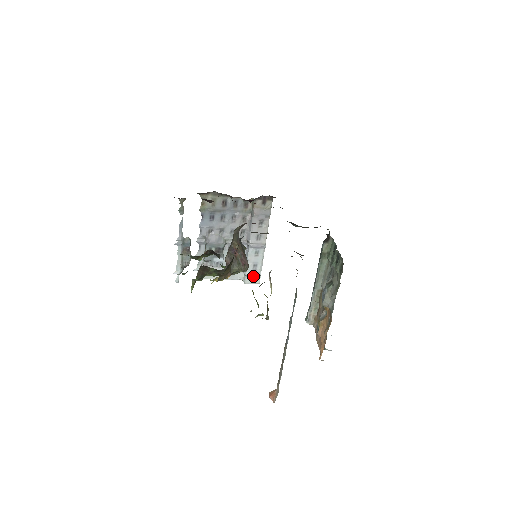
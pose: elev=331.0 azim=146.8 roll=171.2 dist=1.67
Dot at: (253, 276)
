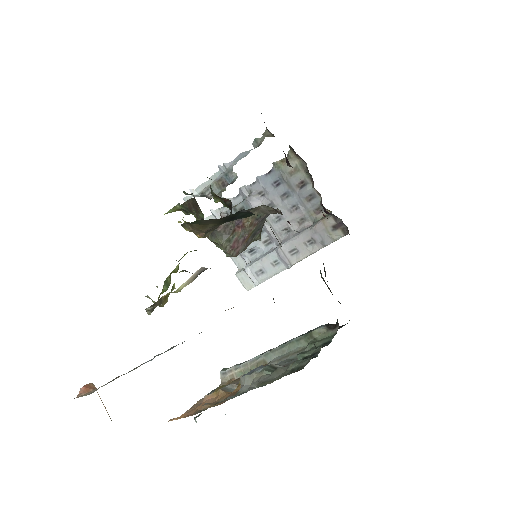
Dot at: (250, 278)
